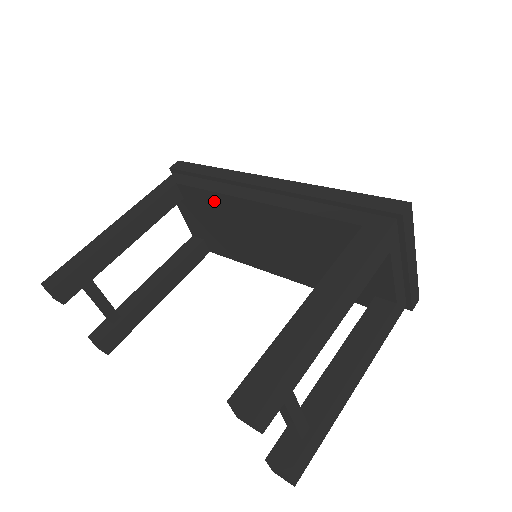
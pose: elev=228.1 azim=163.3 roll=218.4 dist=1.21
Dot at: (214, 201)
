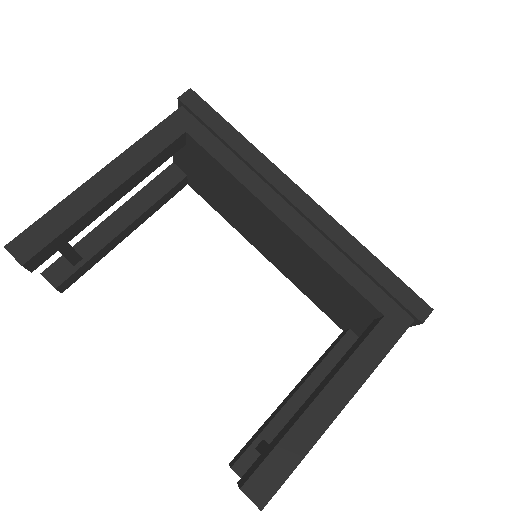
Dot at: (229, 180)
